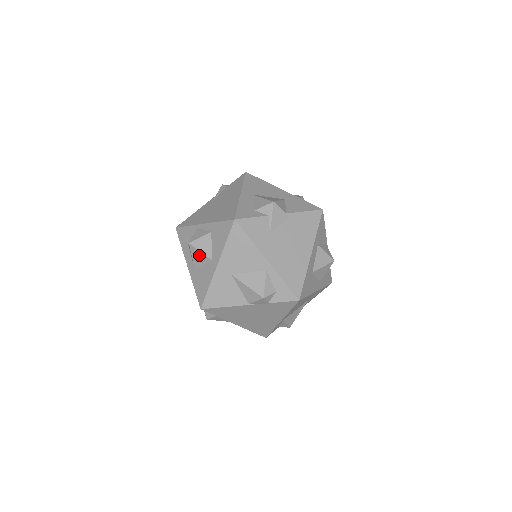
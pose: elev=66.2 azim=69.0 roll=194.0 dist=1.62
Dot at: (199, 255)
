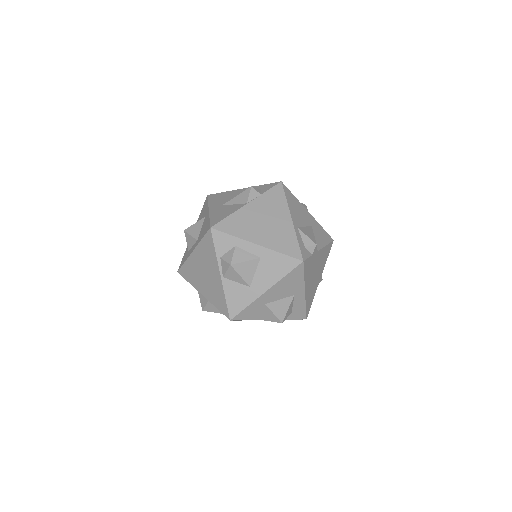
Dot at: (195, 227)
